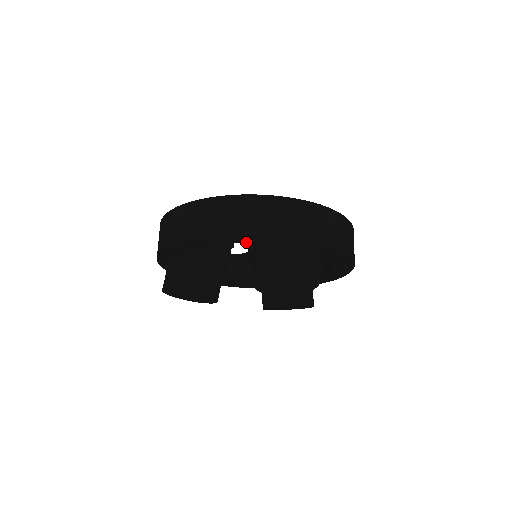
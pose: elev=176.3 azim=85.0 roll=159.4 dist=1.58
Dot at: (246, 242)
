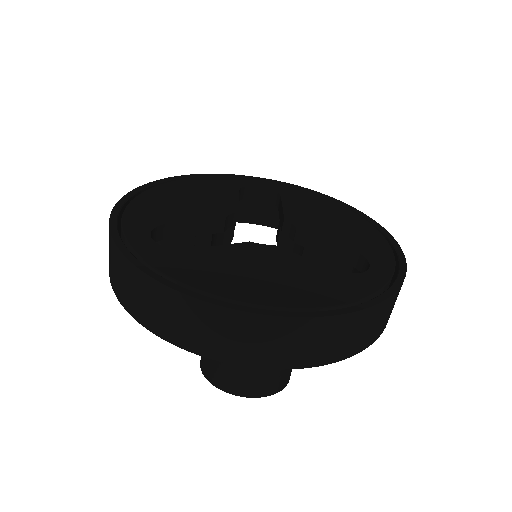
Dot at: occluded
